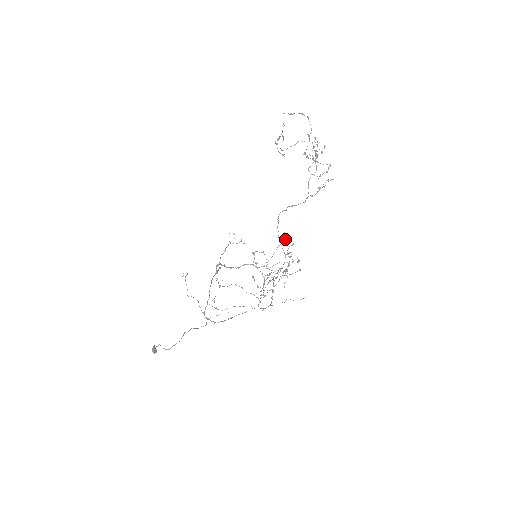
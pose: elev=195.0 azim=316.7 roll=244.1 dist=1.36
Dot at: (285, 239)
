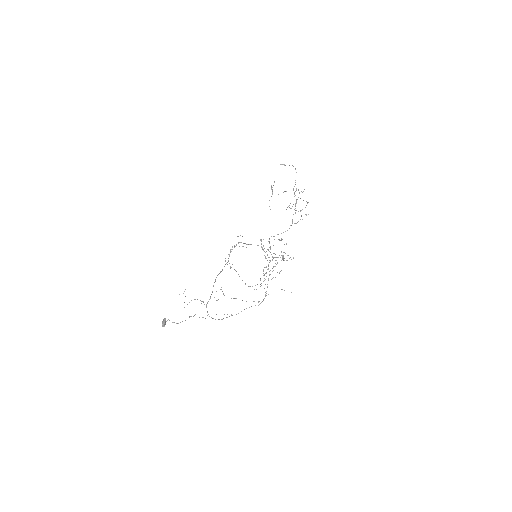
Dot at: (281, 240)
